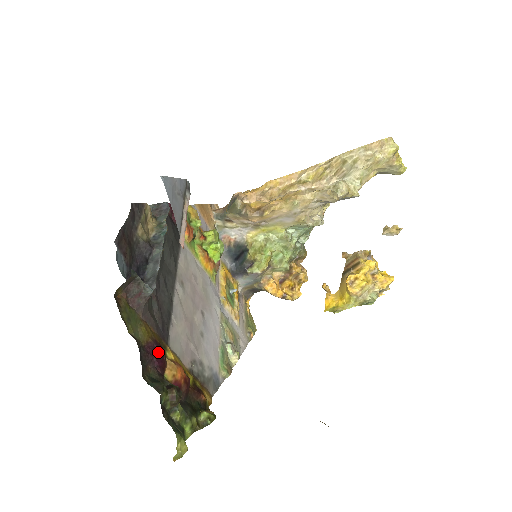
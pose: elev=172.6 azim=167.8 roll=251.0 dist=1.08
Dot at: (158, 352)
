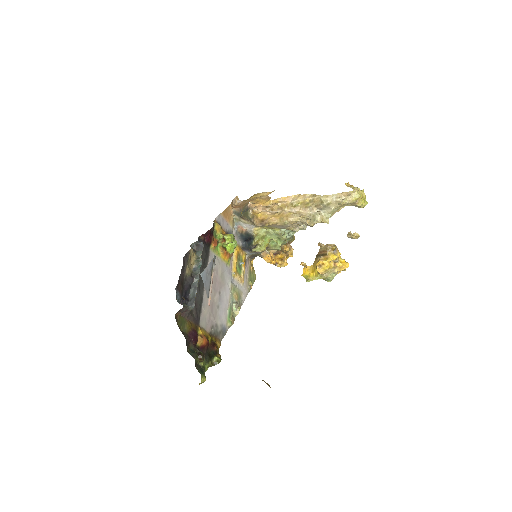
Dot at: (194, 336)
